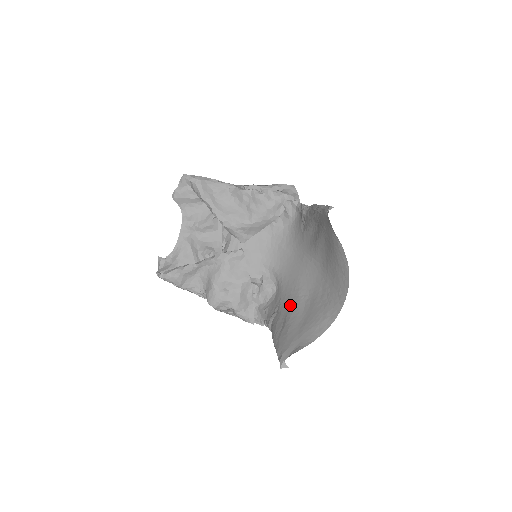
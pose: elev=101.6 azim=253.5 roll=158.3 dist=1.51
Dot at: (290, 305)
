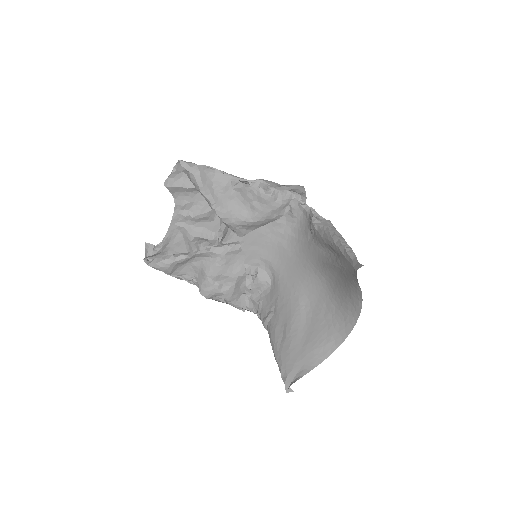
Dot at: (290, 312)
